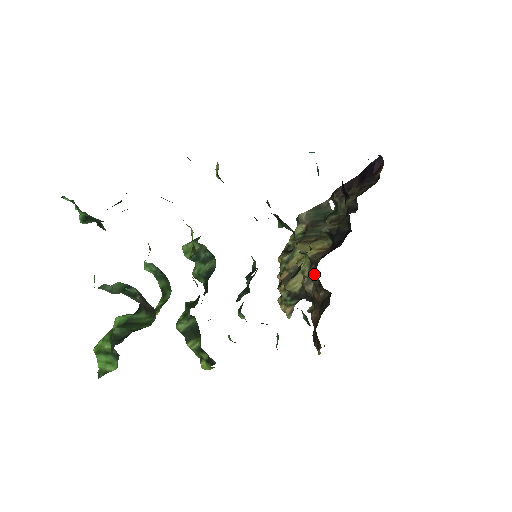
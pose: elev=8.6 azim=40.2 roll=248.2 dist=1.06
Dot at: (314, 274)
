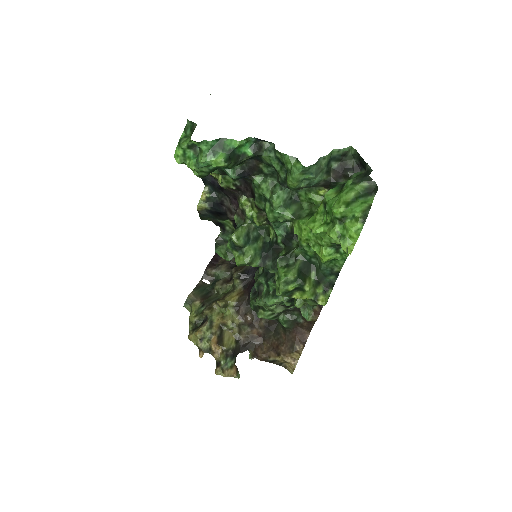
Dot at: (247, 313)
